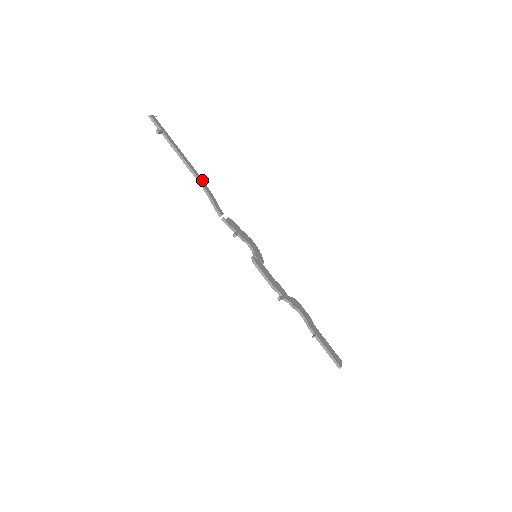
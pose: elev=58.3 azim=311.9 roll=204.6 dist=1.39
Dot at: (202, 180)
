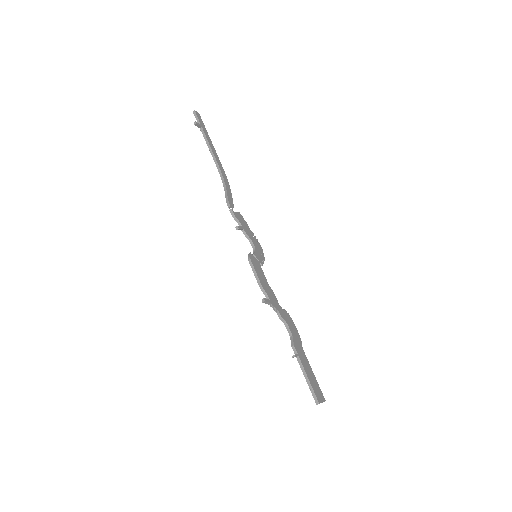
Dot at: (225, 175)
